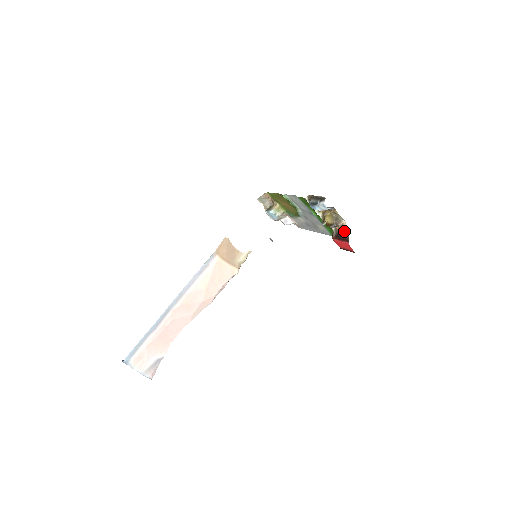
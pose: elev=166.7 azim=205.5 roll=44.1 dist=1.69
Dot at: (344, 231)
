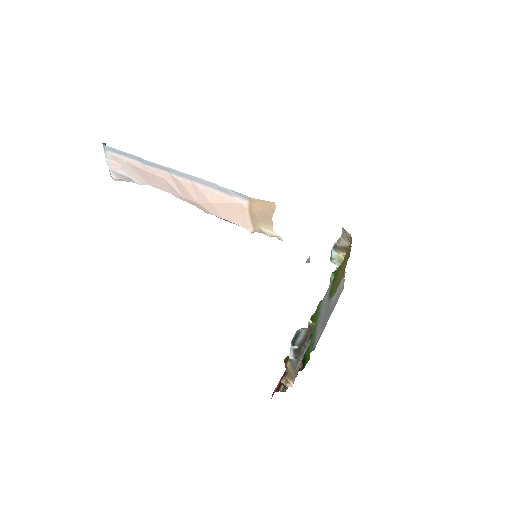
Dot at: occluded
